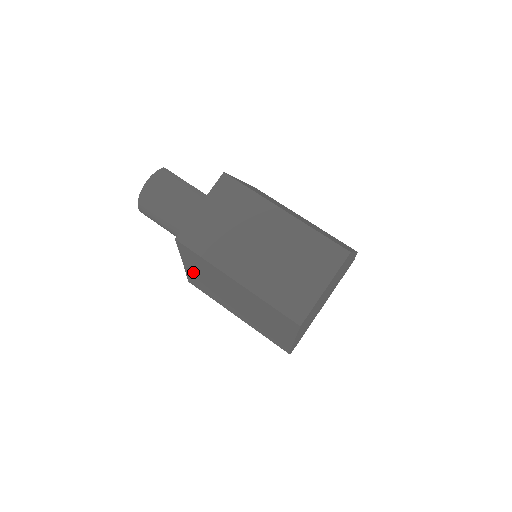
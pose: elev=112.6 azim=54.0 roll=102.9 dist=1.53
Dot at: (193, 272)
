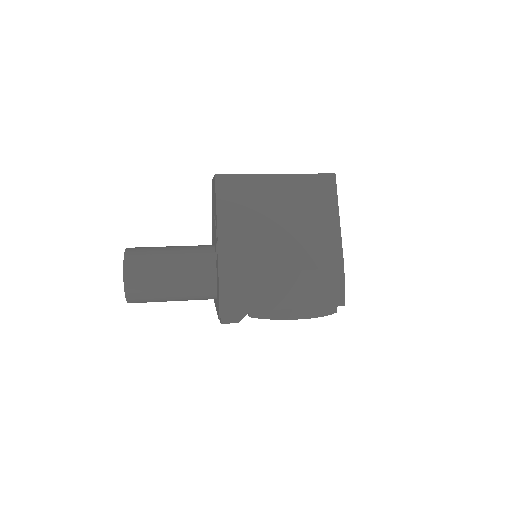
Dot at: (229, 228)
